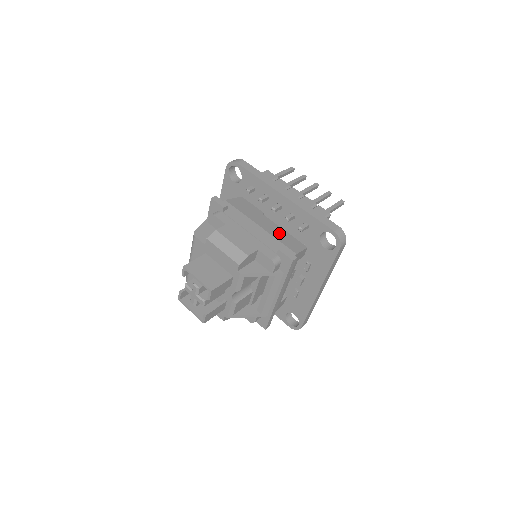
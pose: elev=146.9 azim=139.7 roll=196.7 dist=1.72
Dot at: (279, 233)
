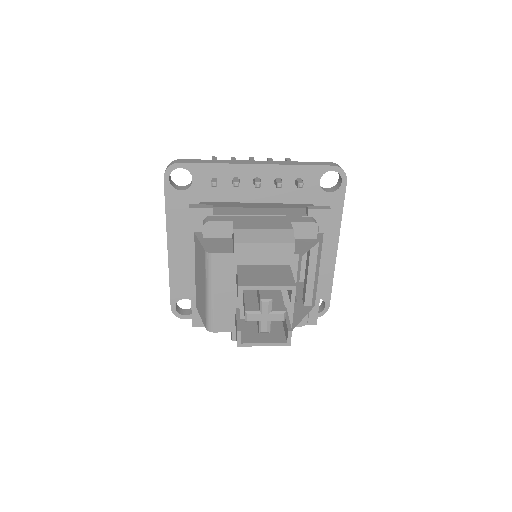
Dot at: (279, 205)
